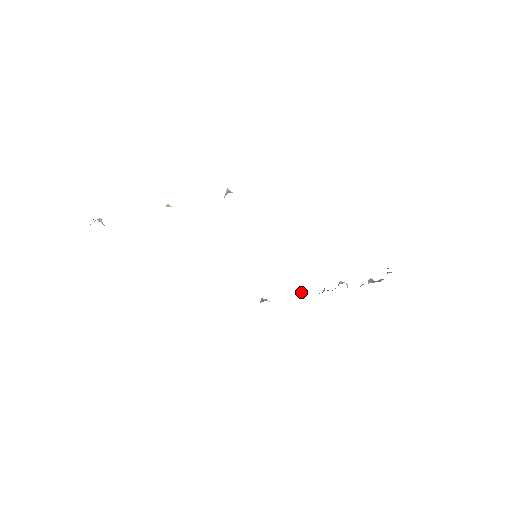
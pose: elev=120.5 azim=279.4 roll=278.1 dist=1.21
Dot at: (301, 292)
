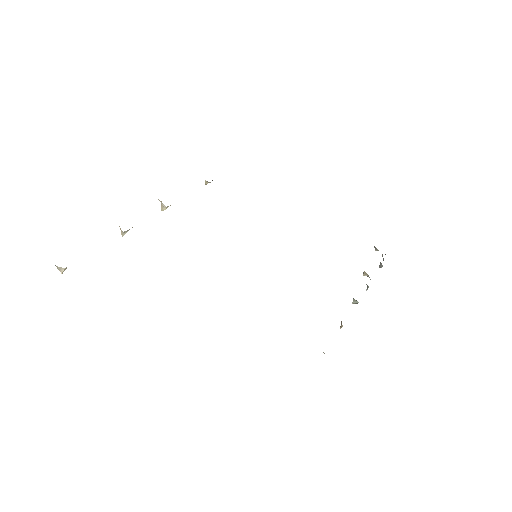
Dot at: occluded
